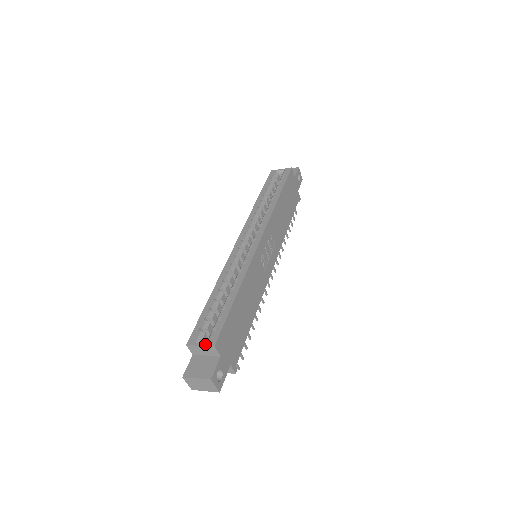
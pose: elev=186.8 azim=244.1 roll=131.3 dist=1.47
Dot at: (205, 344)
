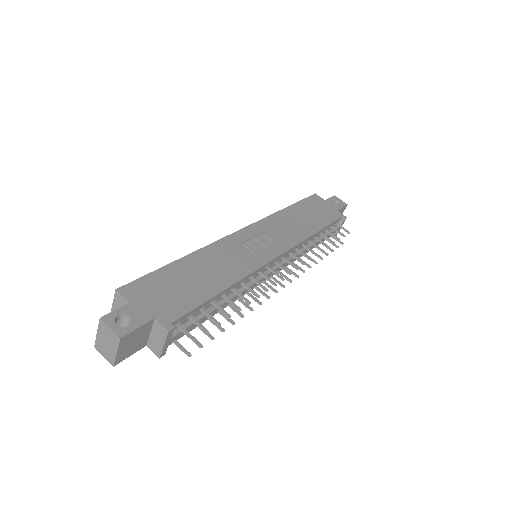
Dot at: (115, 298)
